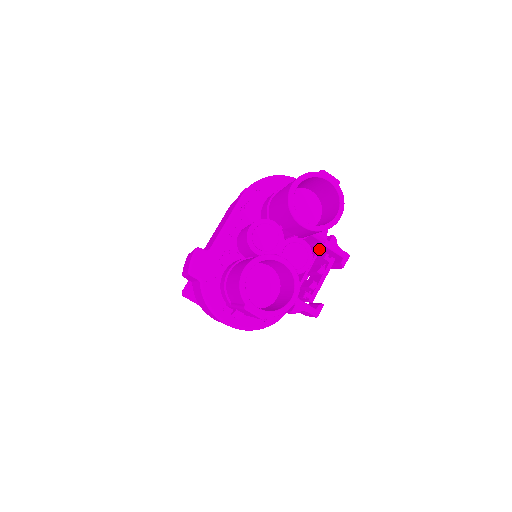
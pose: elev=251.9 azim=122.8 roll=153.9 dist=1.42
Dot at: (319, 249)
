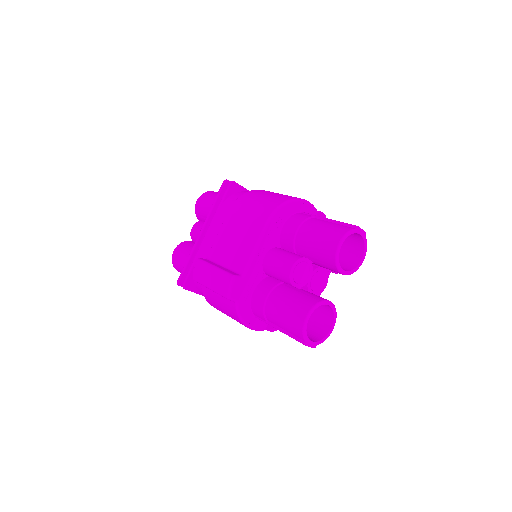
Dot at: occluded
